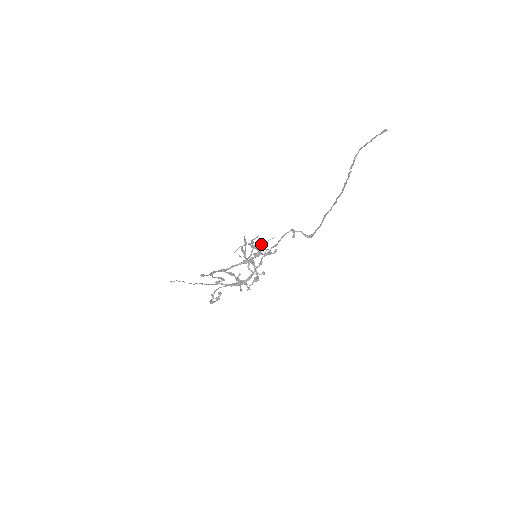
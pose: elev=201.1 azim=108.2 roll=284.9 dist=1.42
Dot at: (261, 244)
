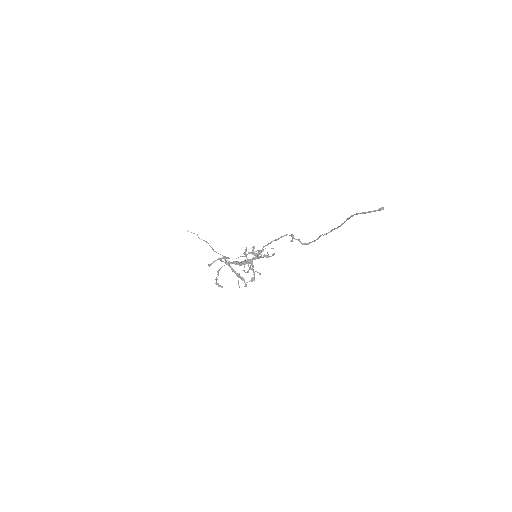
Dot at: (260, 252)
